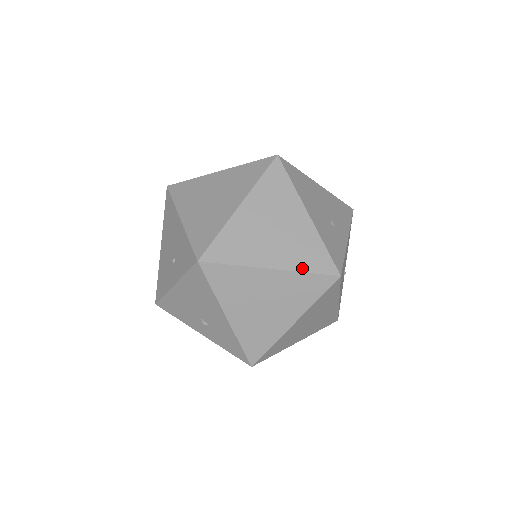
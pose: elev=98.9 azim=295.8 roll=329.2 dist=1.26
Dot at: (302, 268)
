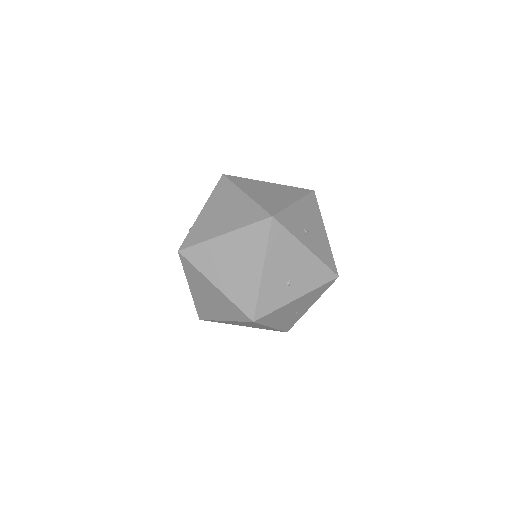
Dot at: (259, 203)
